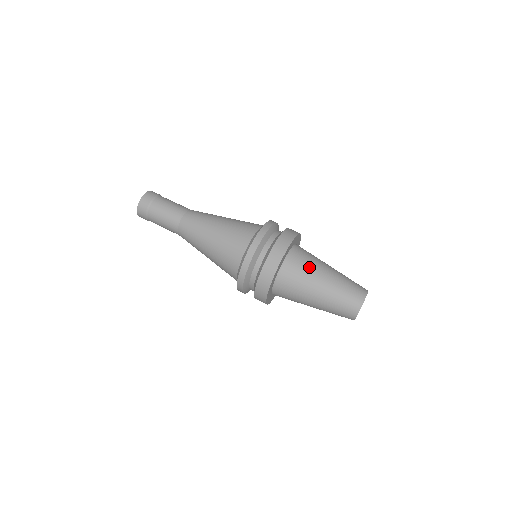
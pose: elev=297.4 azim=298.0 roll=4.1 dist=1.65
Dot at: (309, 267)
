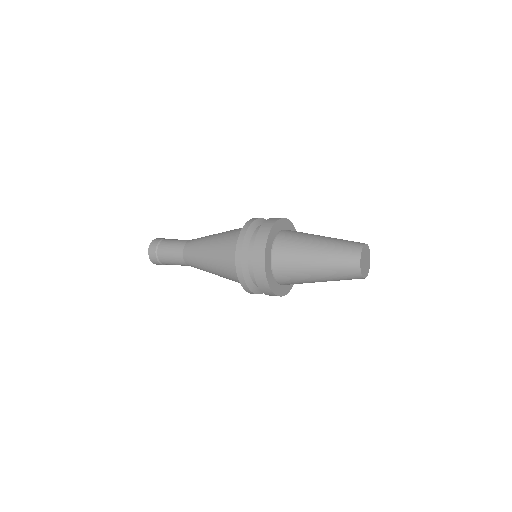
Dot at: (305, 233)
